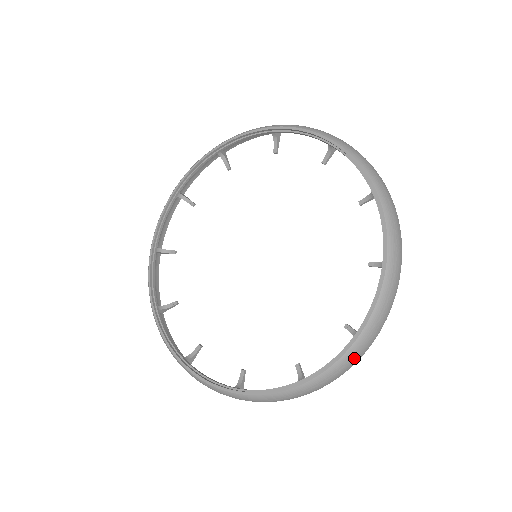
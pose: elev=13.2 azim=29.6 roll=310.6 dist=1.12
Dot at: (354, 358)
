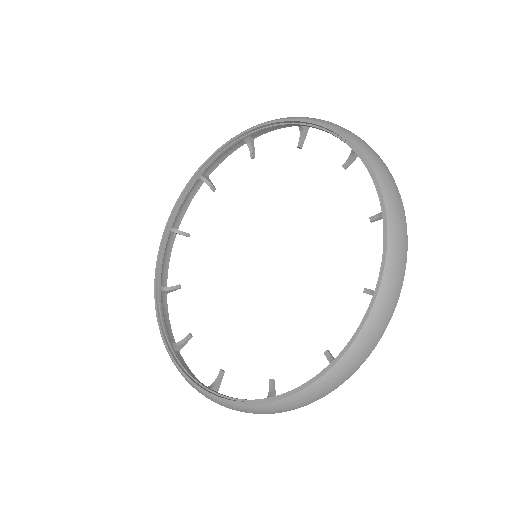
Dot at: (253, 412)
